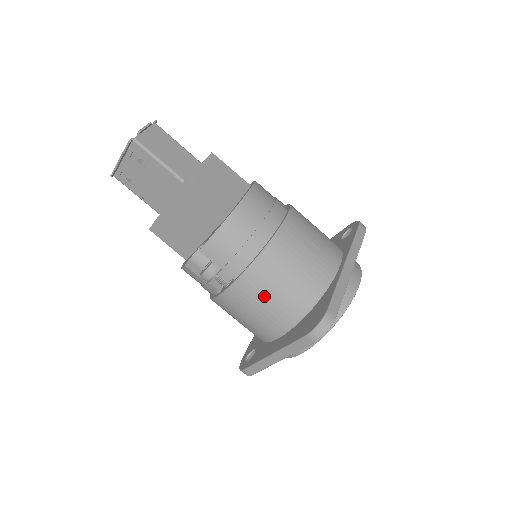
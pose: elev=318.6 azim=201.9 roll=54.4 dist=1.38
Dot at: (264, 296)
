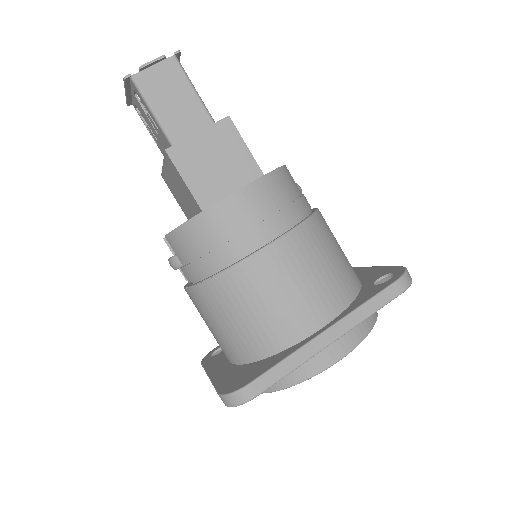
Dot at: (214, 318)
